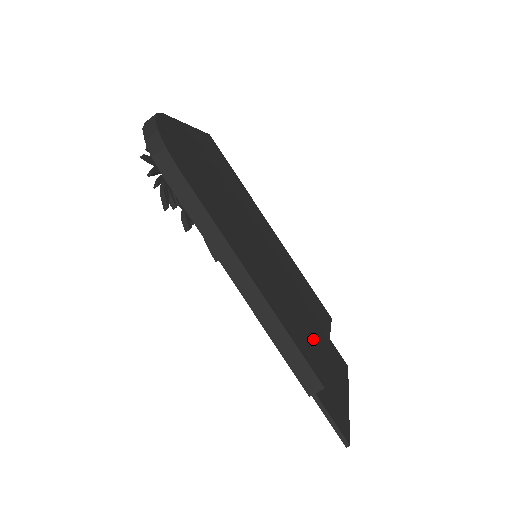
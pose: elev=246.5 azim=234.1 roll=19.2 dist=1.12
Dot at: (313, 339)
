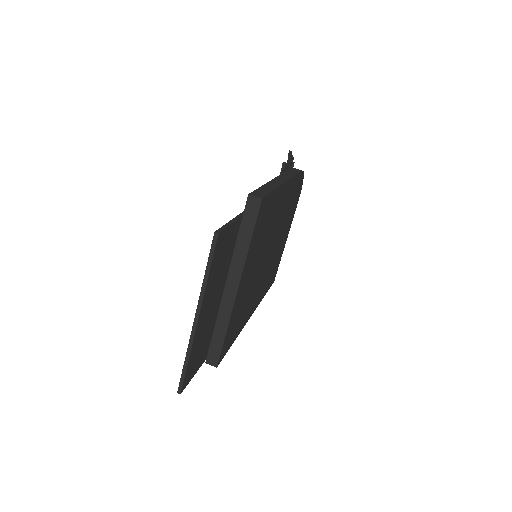
Dot at: (254, 247)
